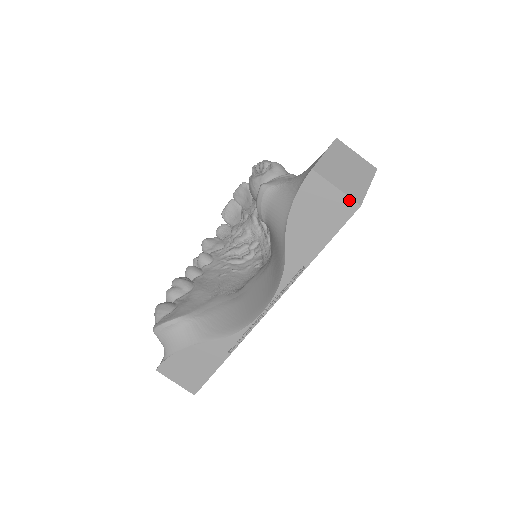
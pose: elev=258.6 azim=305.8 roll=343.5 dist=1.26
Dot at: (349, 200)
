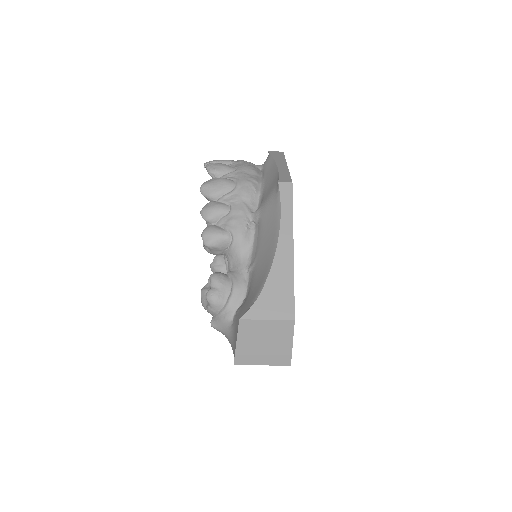
Dot at: (278, 365)
